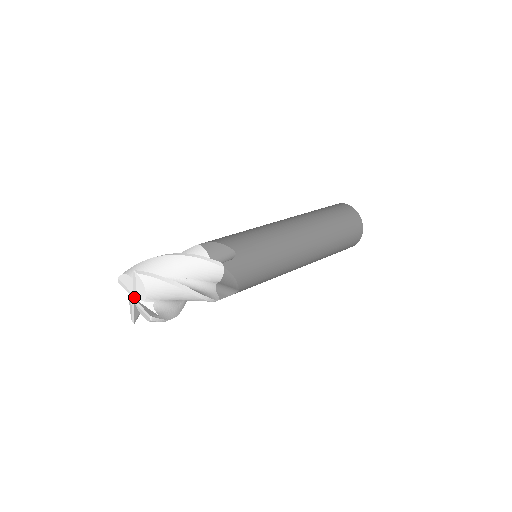
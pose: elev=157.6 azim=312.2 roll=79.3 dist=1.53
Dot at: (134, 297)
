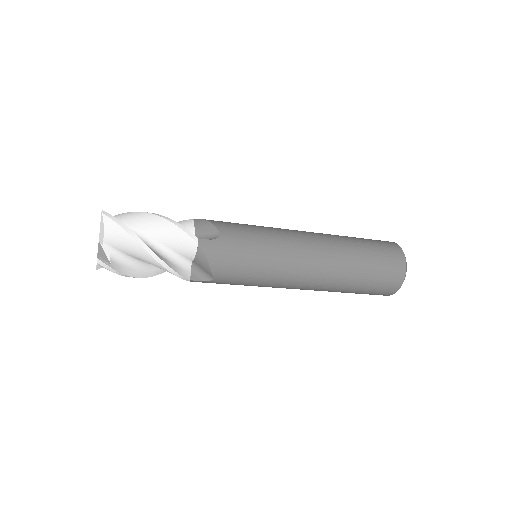
Dot at: occluded
